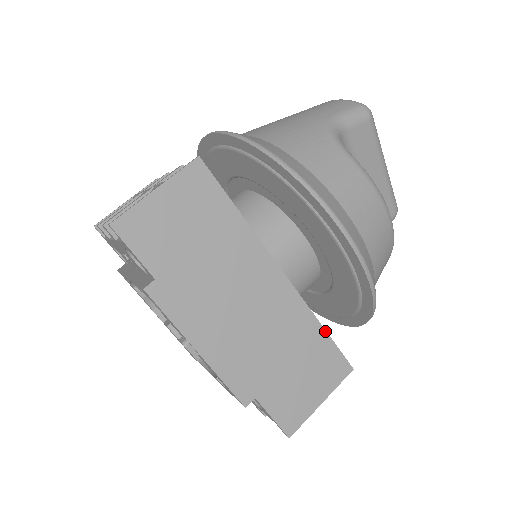
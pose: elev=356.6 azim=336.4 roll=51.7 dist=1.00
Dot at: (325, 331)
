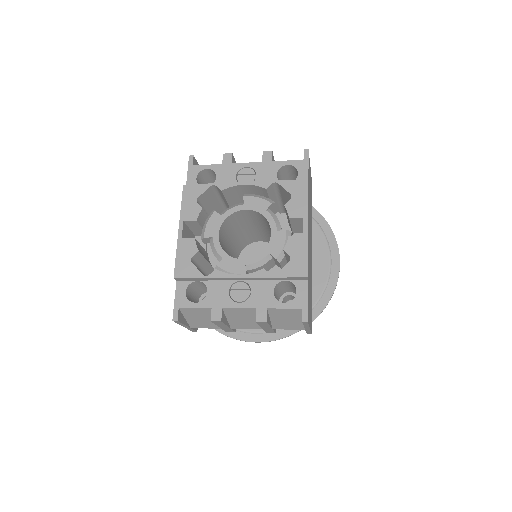
Dot at: (311, 298)
